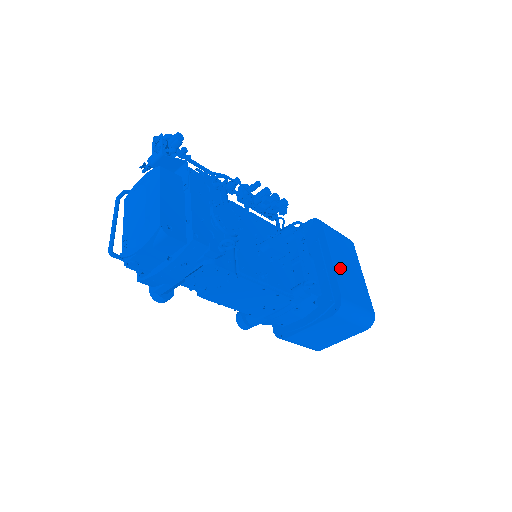
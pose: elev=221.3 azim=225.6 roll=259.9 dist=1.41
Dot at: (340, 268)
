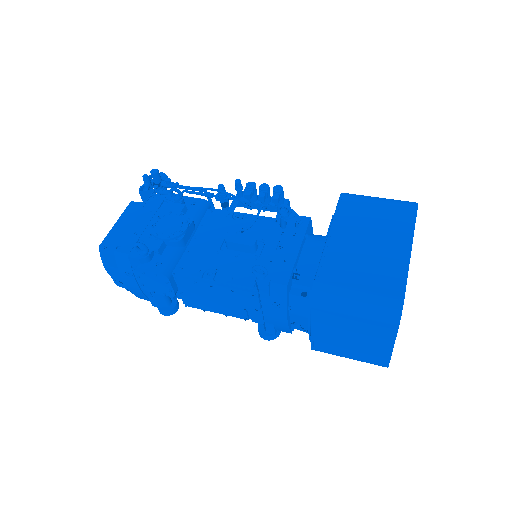
Dot at: (344, 245)
